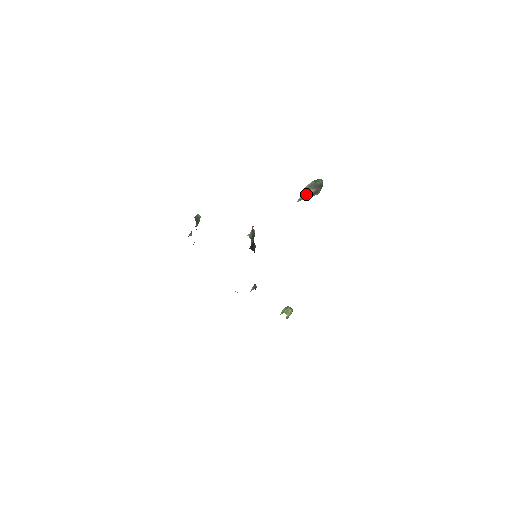
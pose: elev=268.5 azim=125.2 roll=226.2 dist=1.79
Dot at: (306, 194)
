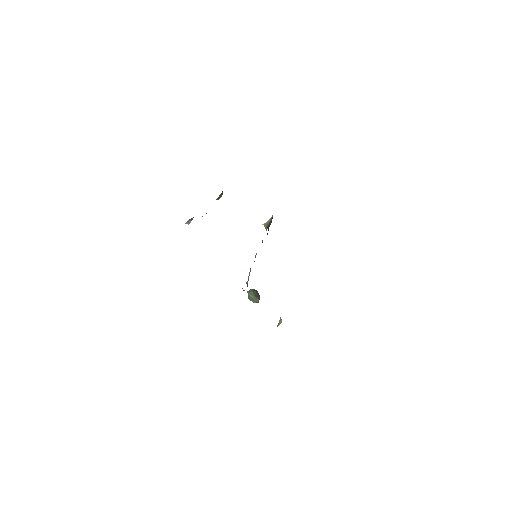
Dot at: (252, 291)
